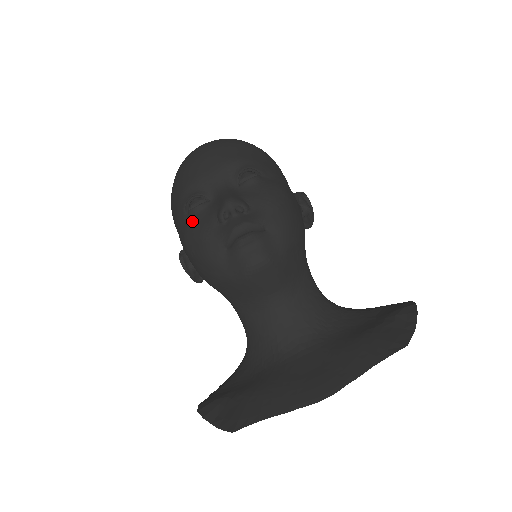
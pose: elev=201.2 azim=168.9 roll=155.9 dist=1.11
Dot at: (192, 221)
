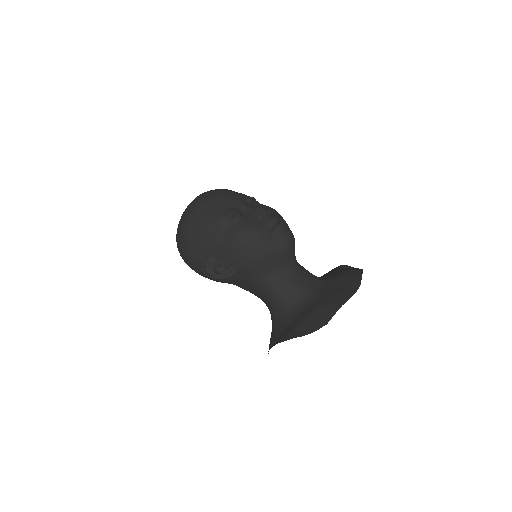
Dot at: (239, 223)
